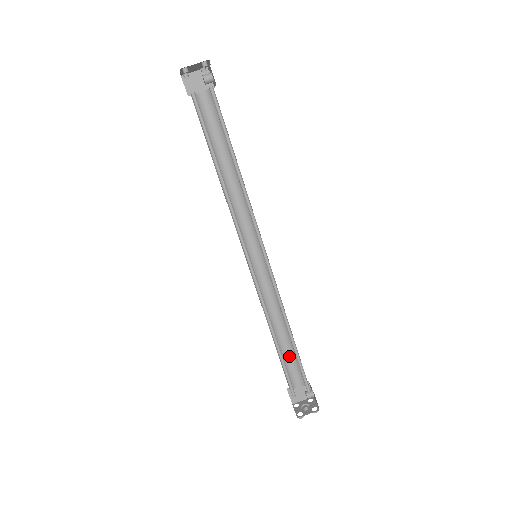
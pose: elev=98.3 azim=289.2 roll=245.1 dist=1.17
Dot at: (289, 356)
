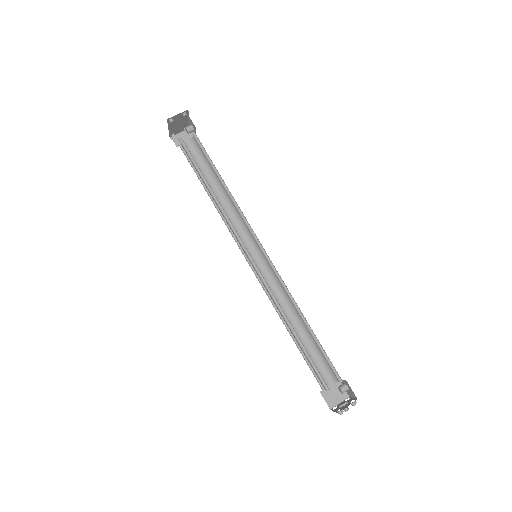
Dot at: (312, 353)
